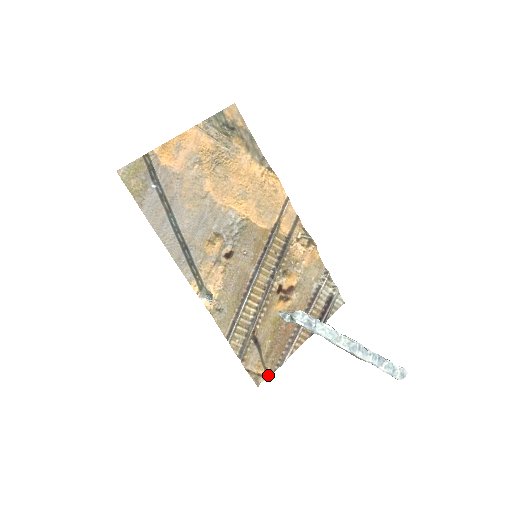
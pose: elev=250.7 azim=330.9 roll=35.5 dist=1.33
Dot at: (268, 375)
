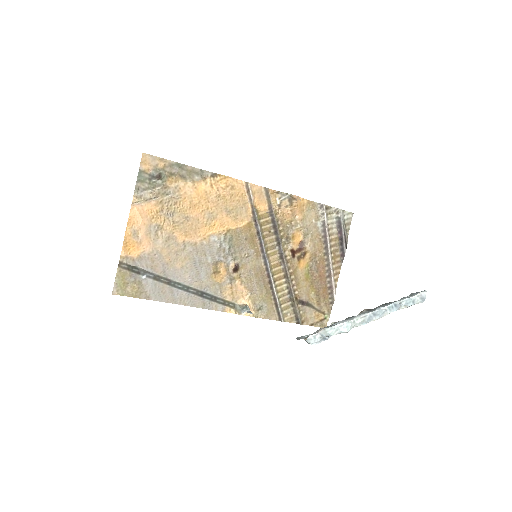
Dot at: (328, 315)
